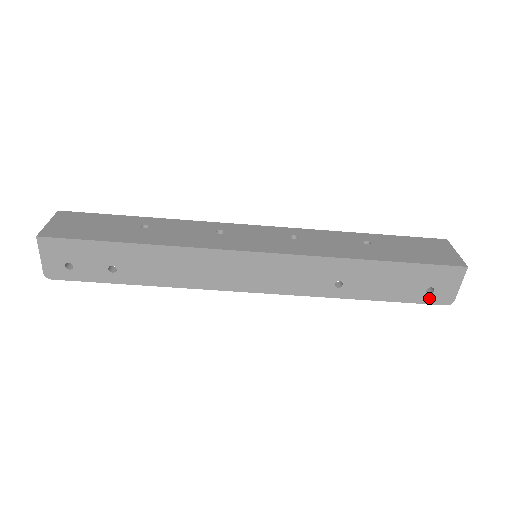
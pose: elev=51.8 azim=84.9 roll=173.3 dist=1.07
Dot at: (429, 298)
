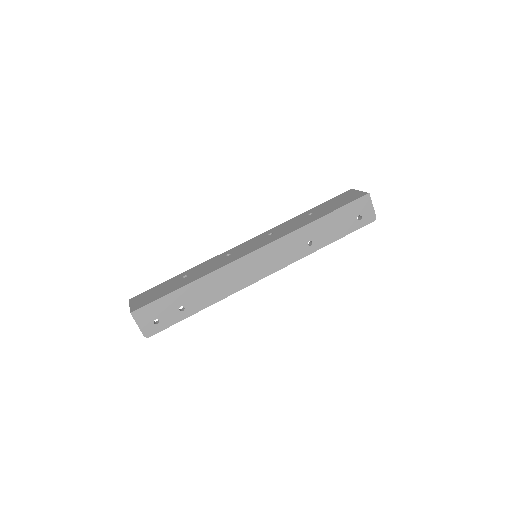
Dot at: (362, 223)
